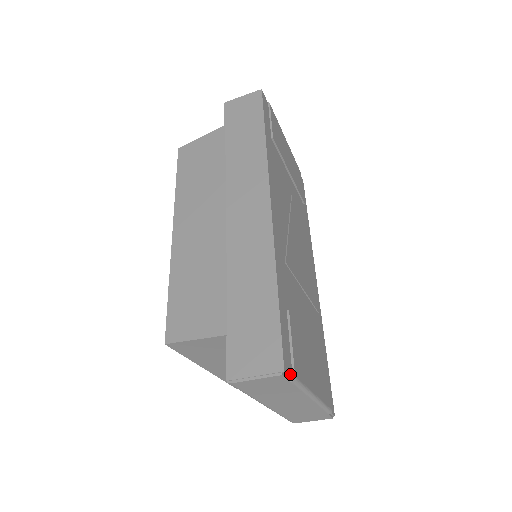
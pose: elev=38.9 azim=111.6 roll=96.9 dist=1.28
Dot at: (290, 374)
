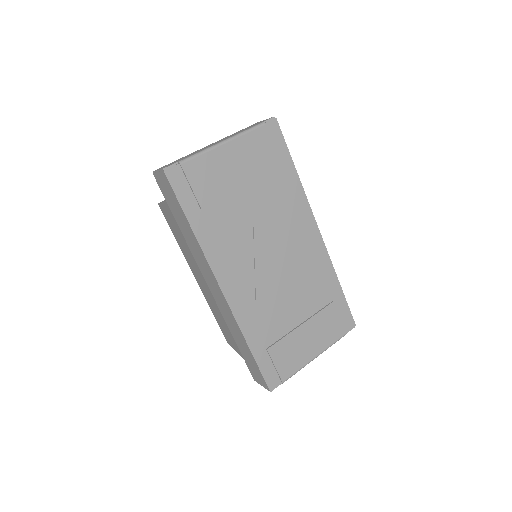
Dot at: (278, 384)
